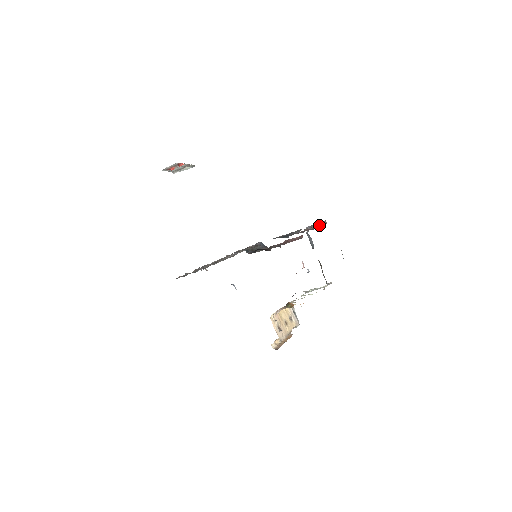
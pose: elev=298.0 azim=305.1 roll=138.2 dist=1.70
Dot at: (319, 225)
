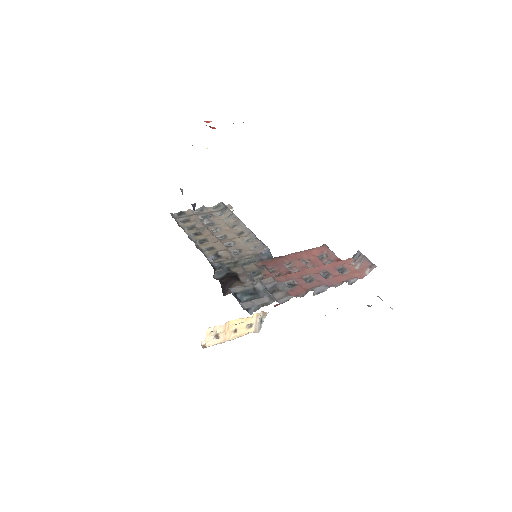
Dot at: (360, 268)
